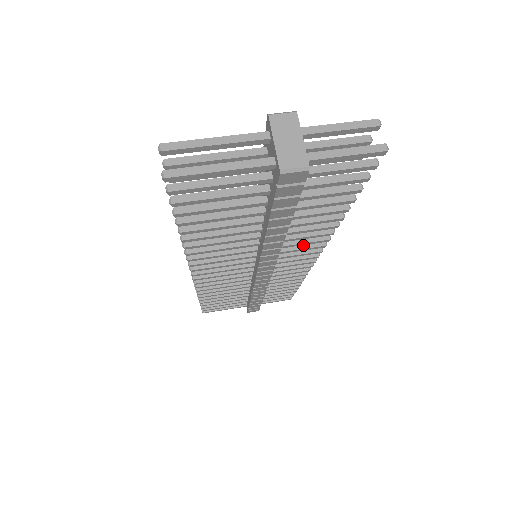
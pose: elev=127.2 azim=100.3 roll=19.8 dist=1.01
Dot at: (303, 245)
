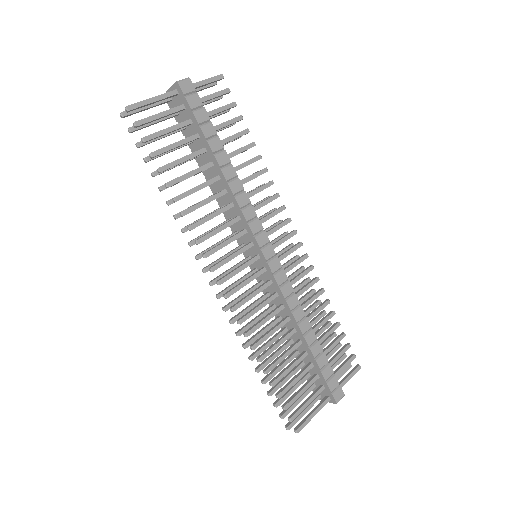
Dot at: (270, 213)
